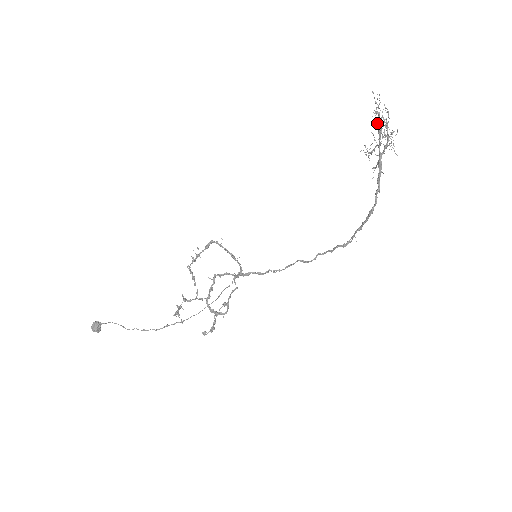
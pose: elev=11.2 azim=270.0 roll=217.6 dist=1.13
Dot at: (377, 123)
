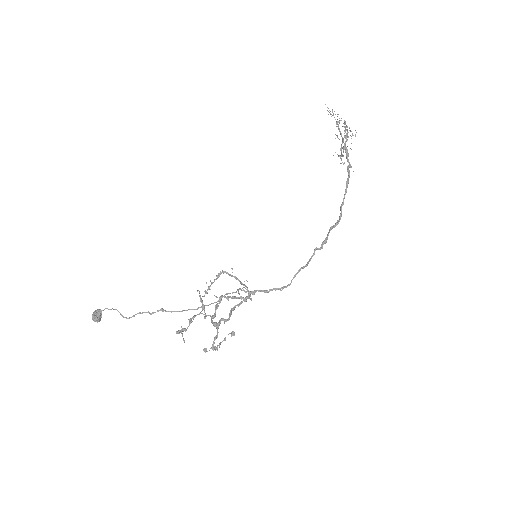
Dot at: occluded
